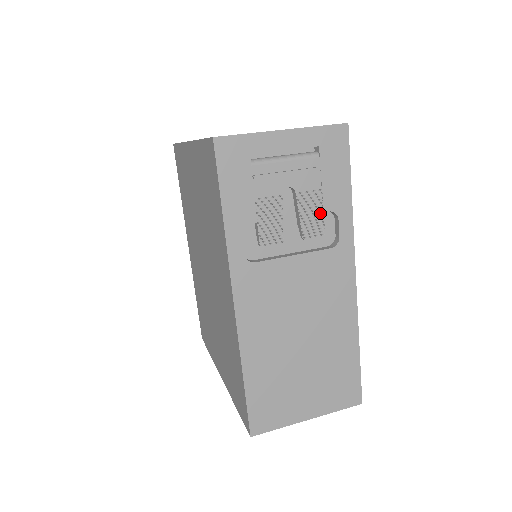
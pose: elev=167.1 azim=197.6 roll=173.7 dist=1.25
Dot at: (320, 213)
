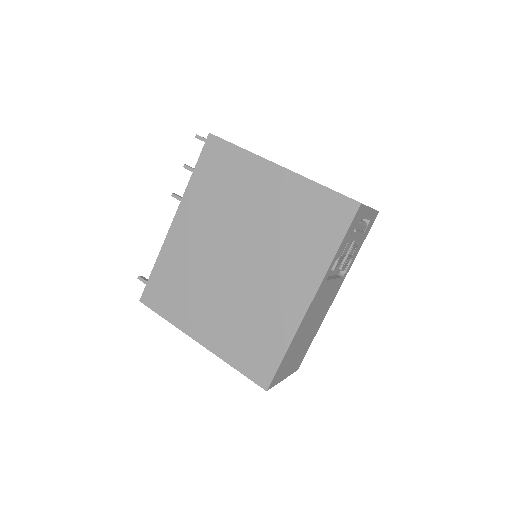
Dot at: occluded
